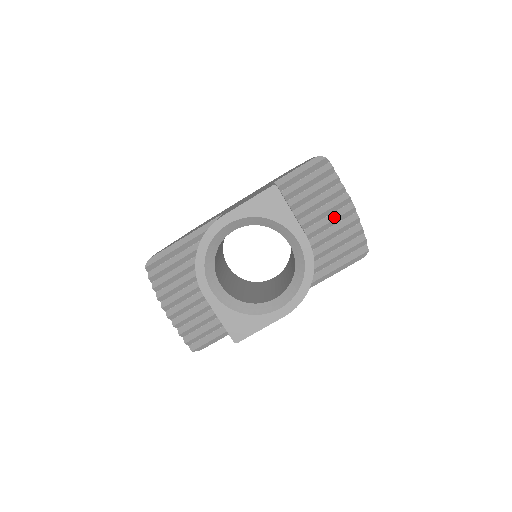
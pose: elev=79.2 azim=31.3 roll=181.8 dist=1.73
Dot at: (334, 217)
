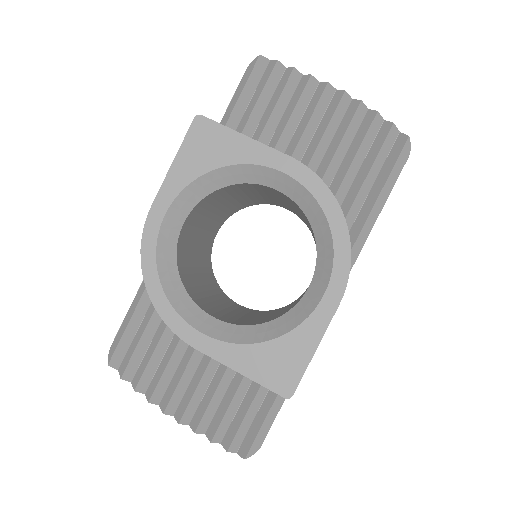
Dot at: (325, 124)
